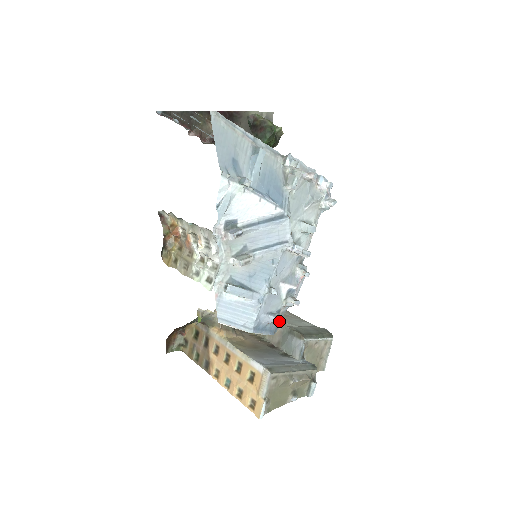
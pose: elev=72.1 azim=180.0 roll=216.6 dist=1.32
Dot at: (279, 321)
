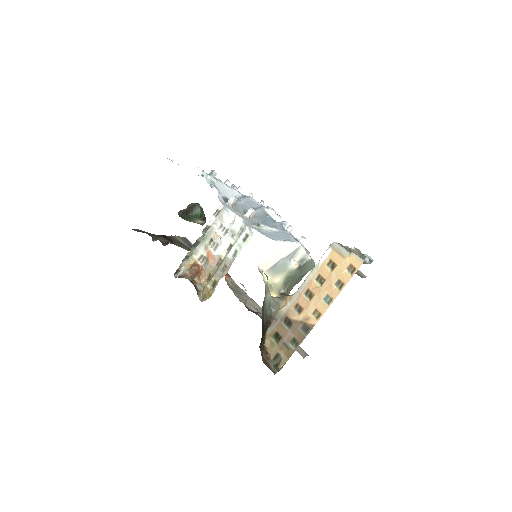
Dot at: (307, 251)
